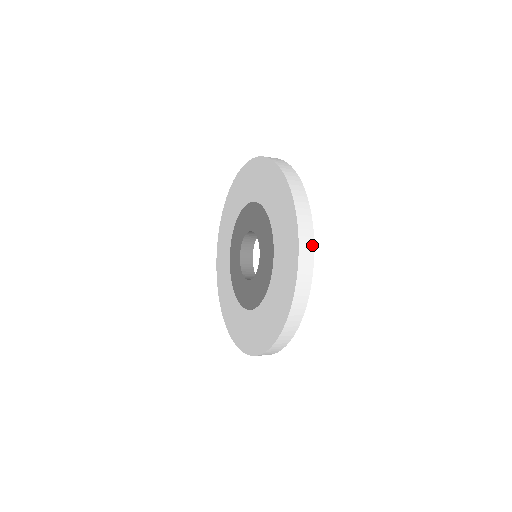
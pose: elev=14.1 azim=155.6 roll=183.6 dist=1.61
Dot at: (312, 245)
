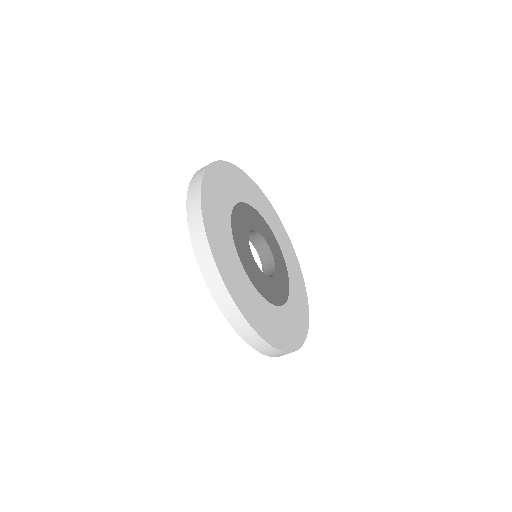
Dot at: (228, 295)
